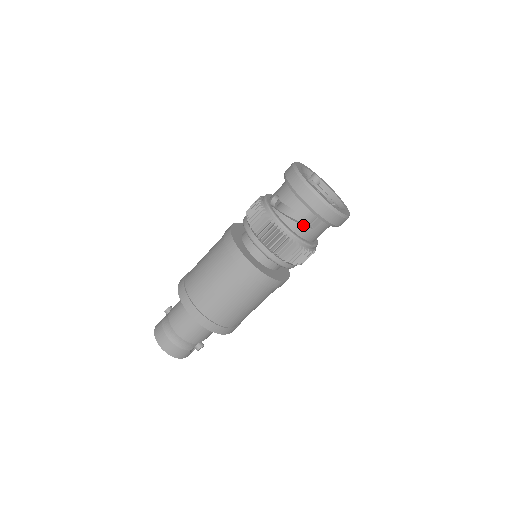
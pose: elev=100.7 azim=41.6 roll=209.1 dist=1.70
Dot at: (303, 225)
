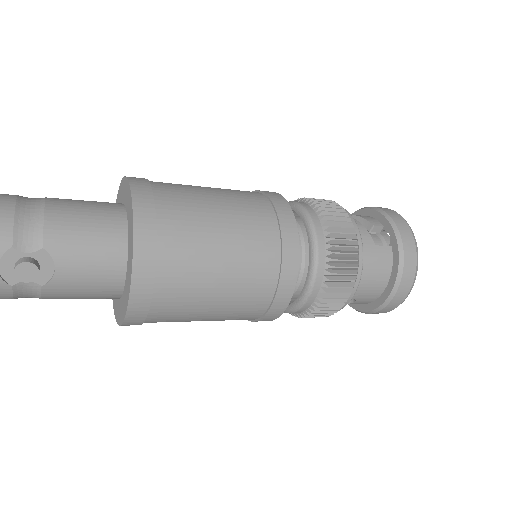
Dot at: (367, 231)
